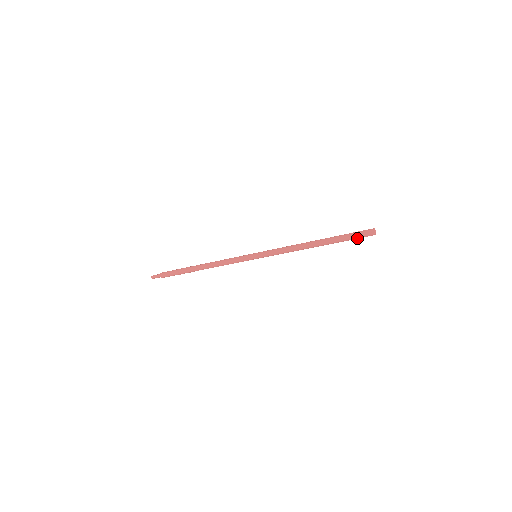
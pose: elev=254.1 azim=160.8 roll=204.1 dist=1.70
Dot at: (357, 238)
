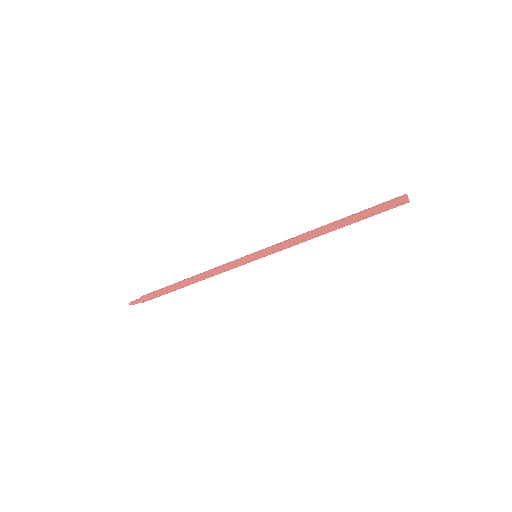
Dot at: occluded
